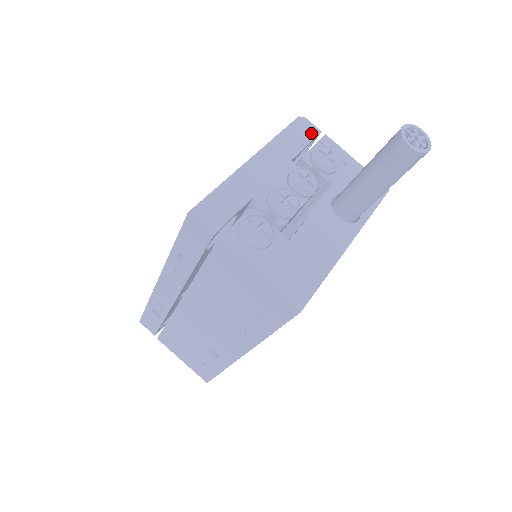
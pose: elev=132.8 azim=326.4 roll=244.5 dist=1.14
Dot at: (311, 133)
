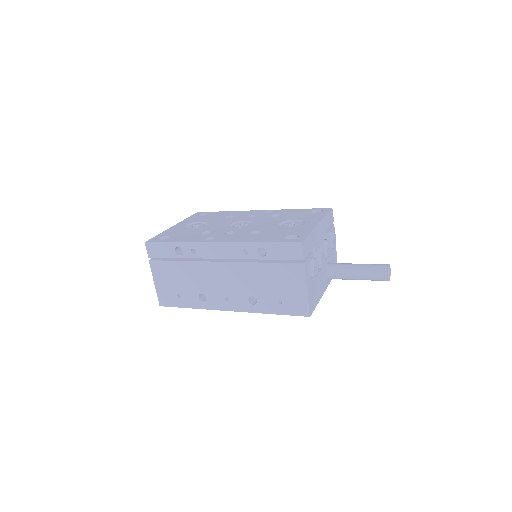
Dot at: (332, 221)
